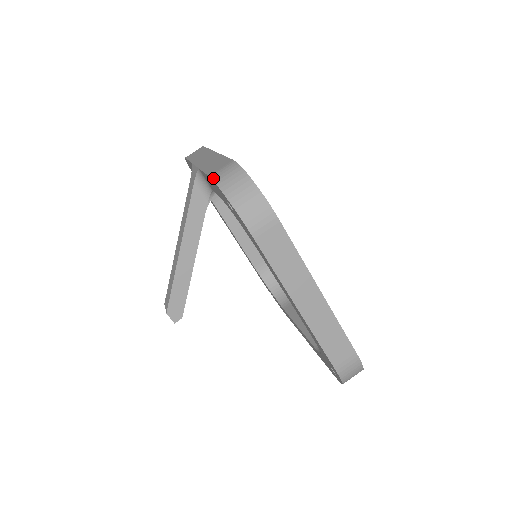
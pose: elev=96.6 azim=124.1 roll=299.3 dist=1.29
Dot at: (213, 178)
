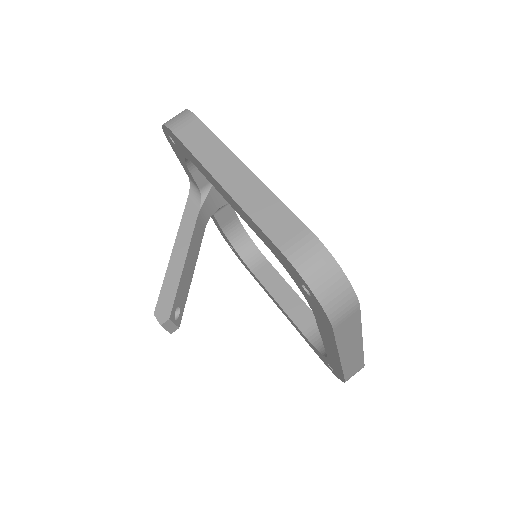
Dot at: occluded
